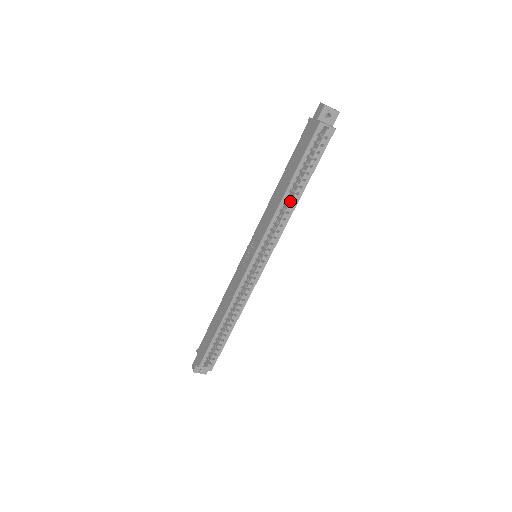
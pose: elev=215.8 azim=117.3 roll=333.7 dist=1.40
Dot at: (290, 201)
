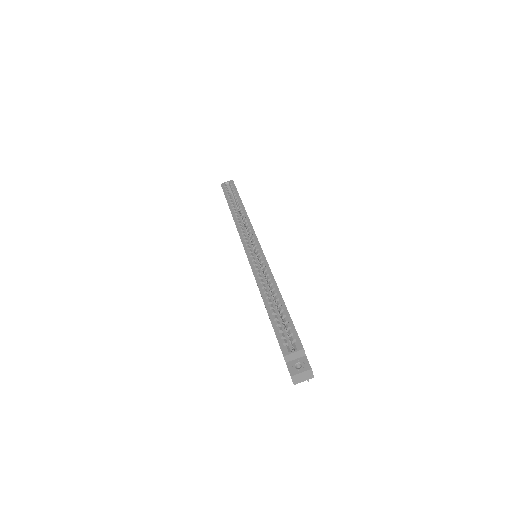
Dot at: occluded
